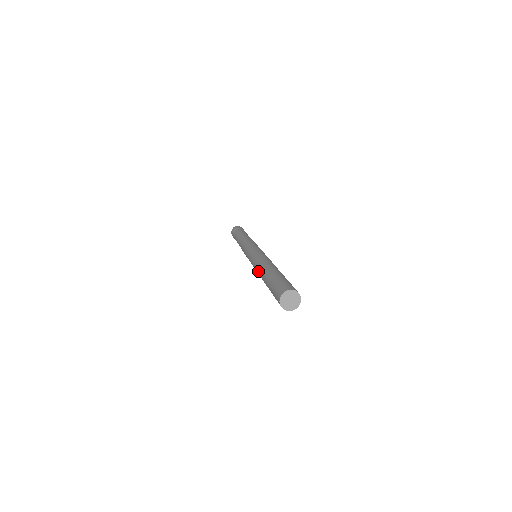
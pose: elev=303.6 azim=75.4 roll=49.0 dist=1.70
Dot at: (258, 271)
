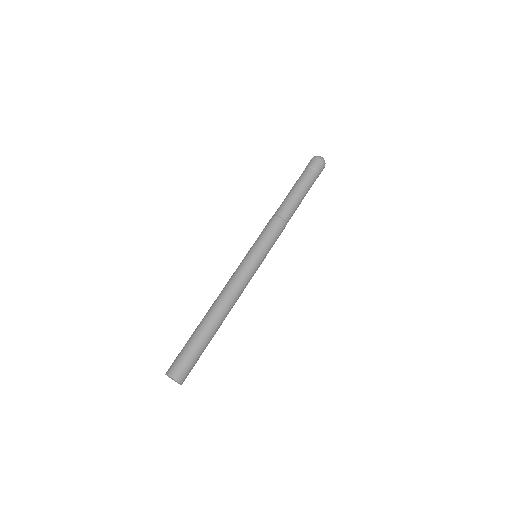
Dot at: (217, 297)
